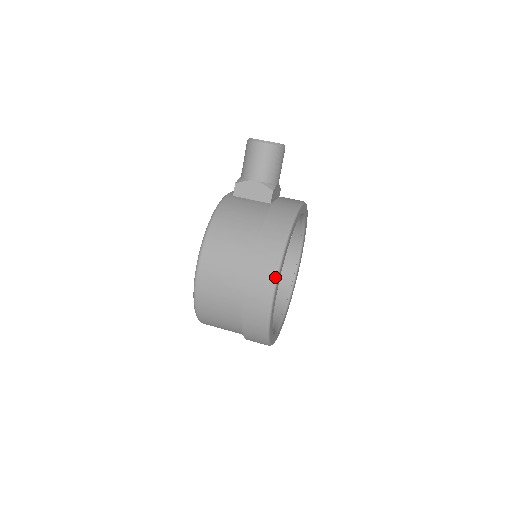
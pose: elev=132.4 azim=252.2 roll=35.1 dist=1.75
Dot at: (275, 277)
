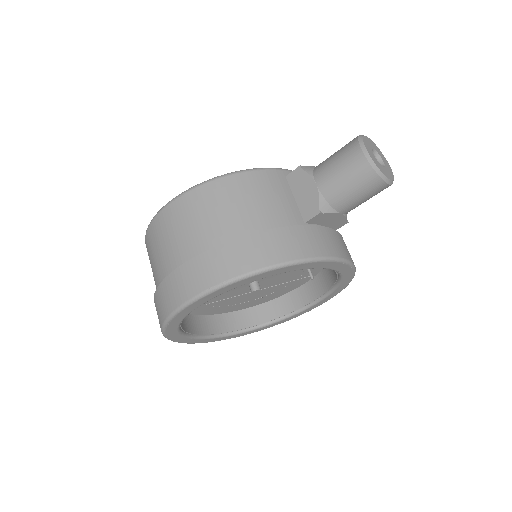
Dot at: (202, 292)
